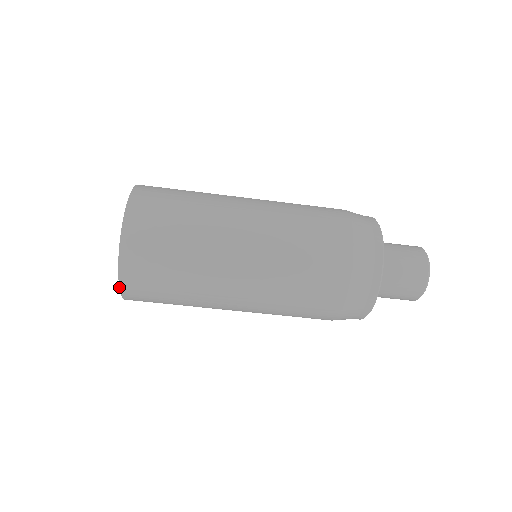
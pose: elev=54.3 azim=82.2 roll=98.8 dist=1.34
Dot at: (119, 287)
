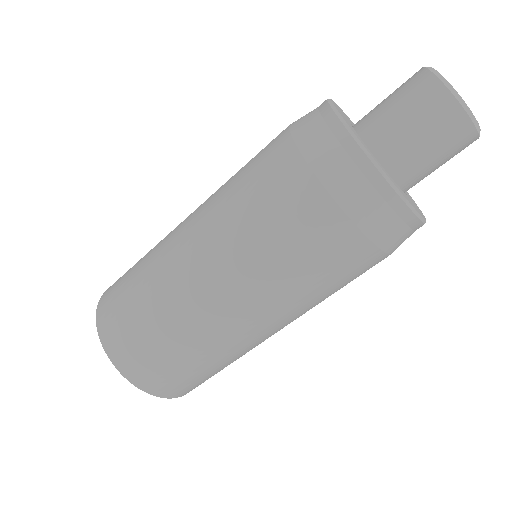
Dot at: (122, 375)
